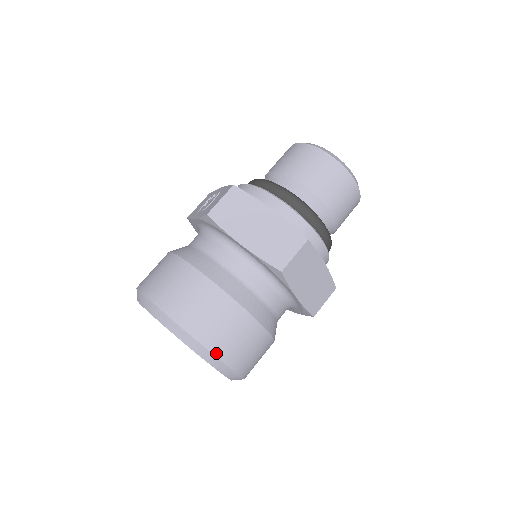
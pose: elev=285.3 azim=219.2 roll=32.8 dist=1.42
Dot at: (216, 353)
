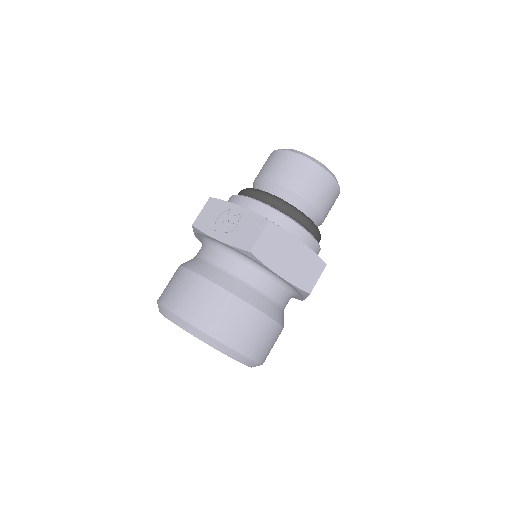
Dot at: (260, 361)
